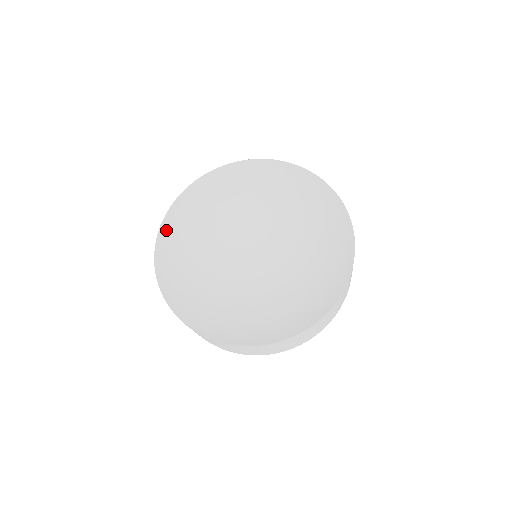
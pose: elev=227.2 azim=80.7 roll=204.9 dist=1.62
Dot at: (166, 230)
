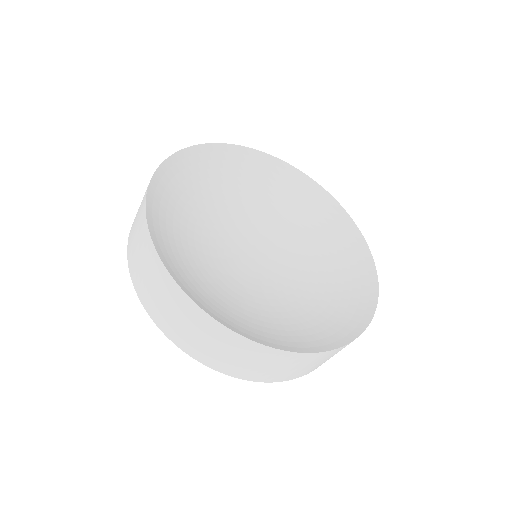
Dot at: (155, 190)
